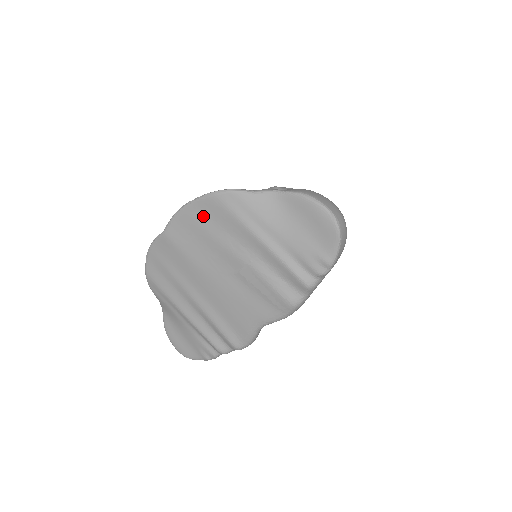
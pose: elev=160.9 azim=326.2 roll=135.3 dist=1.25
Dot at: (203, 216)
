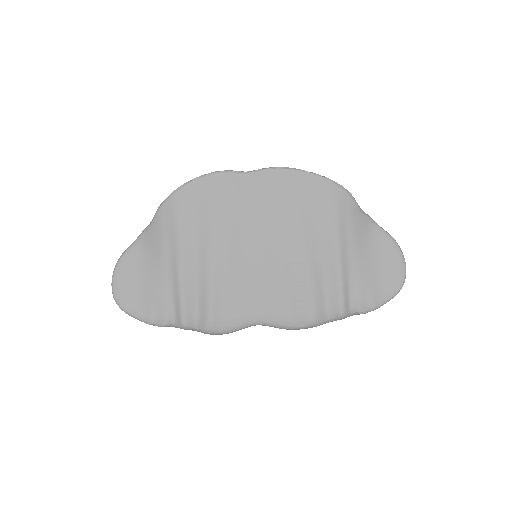
Dot at: (305, 191)
